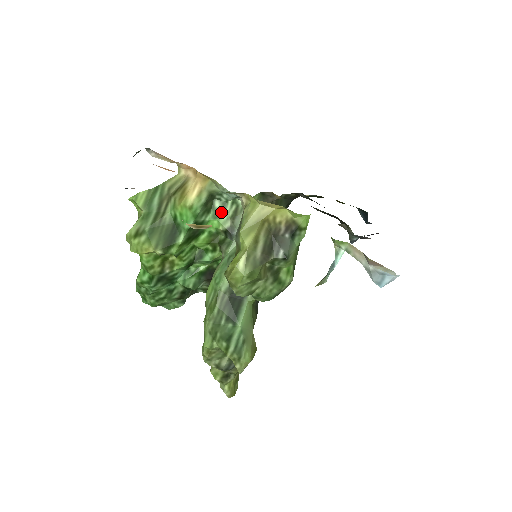
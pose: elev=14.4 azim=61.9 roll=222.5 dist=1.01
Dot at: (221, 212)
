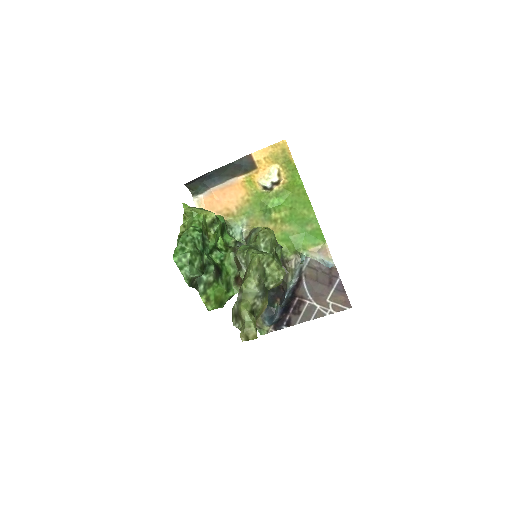
Dot at: (231, 236)
